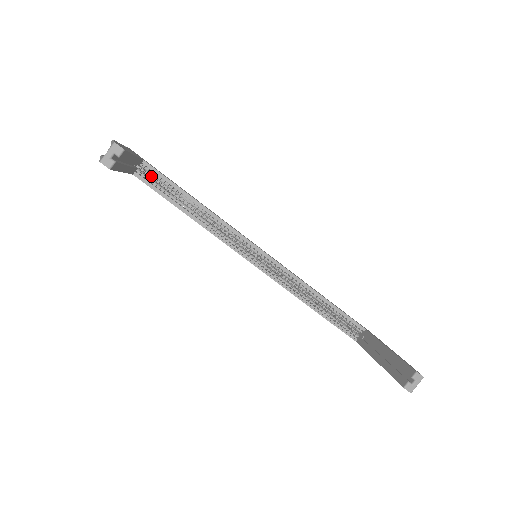
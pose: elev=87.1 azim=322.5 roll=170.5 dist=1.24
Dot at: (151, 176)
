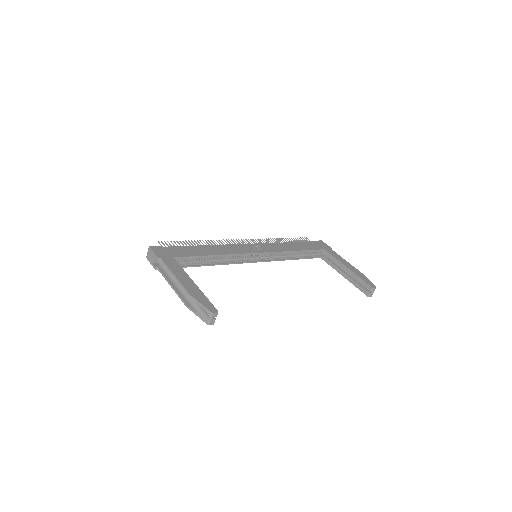
Dot at: (178, 259)
